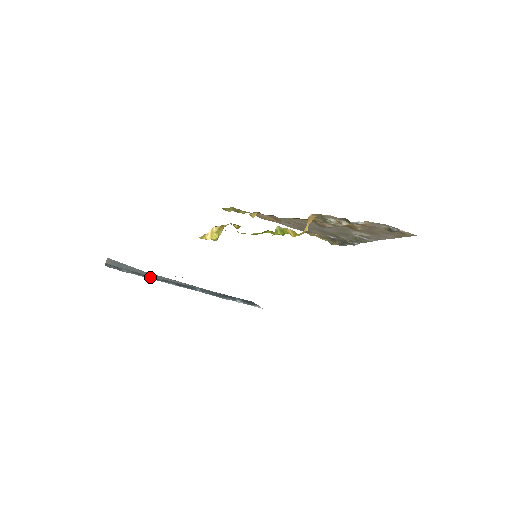
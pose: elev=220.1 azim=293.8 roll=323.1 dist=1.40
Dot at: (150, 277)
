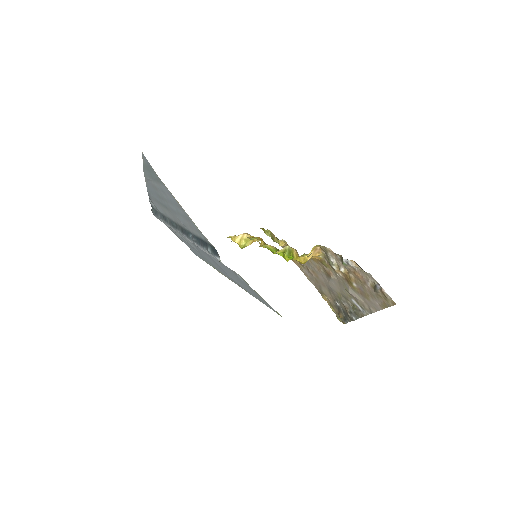
Dot at: (170, 223)
